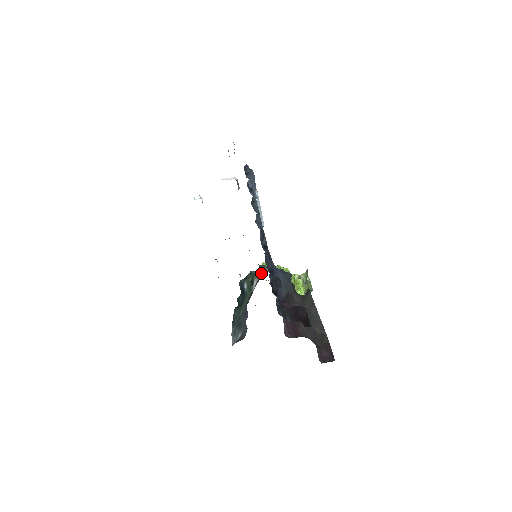
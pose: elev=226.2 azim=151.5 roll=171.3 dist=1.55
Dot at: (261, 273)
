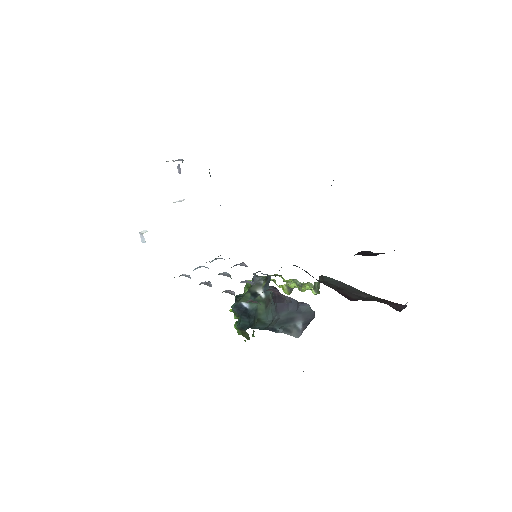
Dot at: (261, 280)
